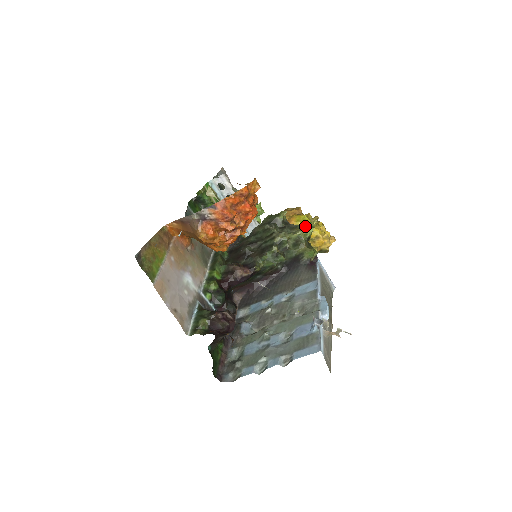
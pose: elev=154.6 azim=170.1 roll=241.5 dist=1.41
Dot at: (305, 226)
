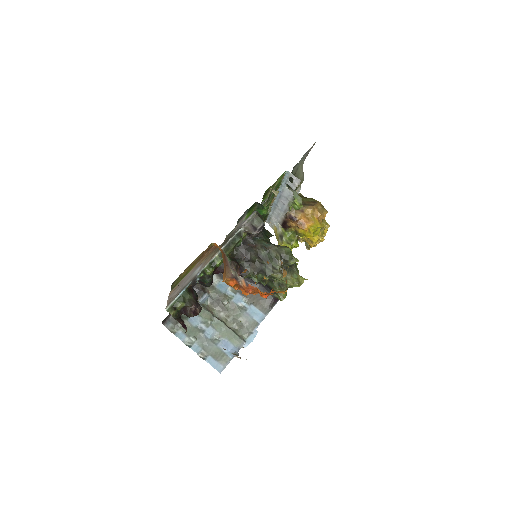
Dot at: (297, 282)
